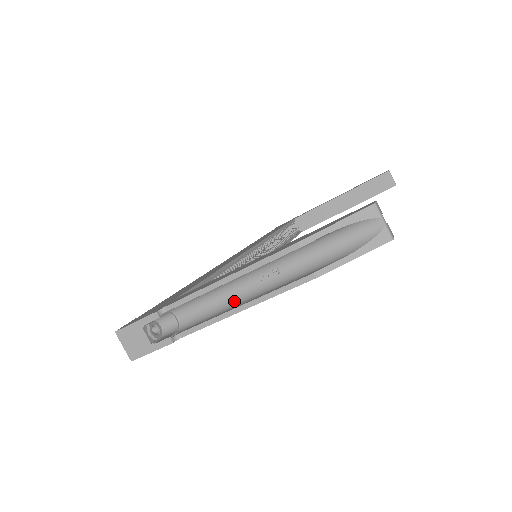
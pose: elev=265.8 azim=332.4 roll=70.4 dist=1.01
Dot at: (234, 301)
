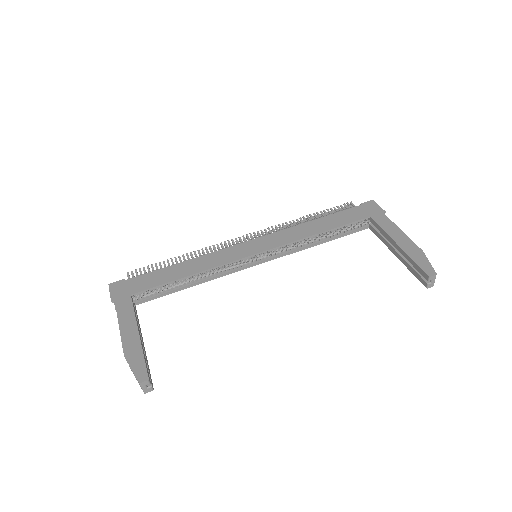
Dot at: occluded
